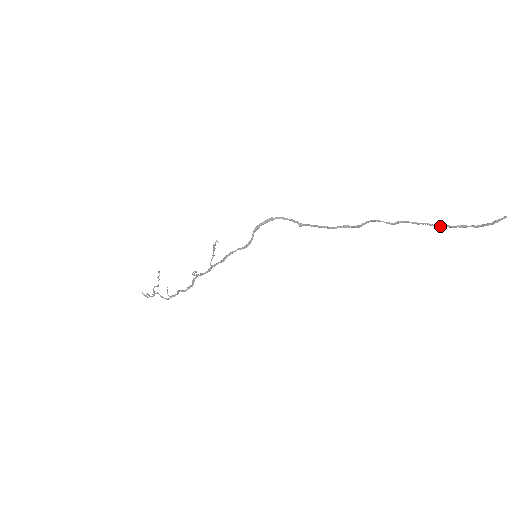
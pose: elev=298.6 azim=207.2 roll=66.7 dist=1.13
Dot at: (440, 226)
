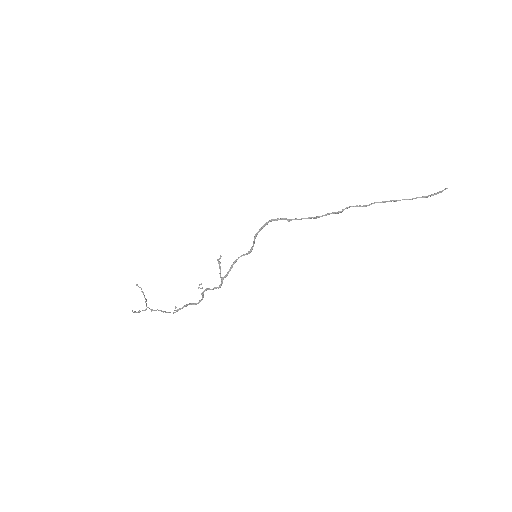
Dot at: occluded
